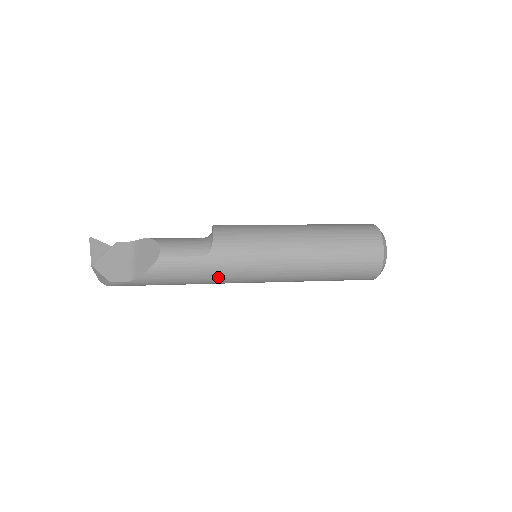
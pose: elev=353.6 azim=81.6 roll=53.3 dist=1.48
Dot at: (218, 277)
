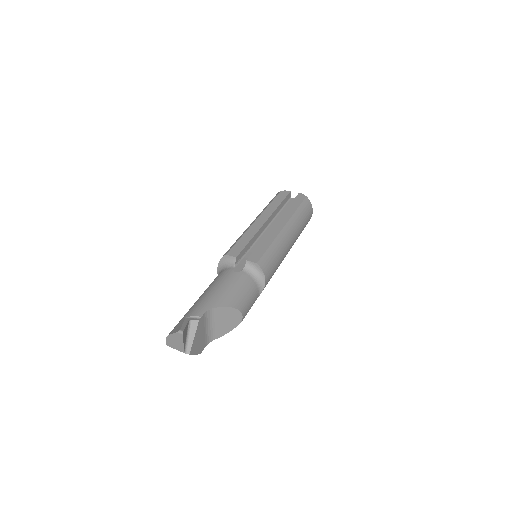
Dot at: occluded
